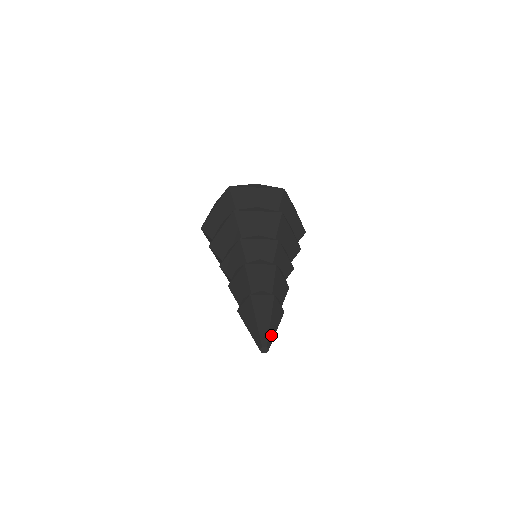
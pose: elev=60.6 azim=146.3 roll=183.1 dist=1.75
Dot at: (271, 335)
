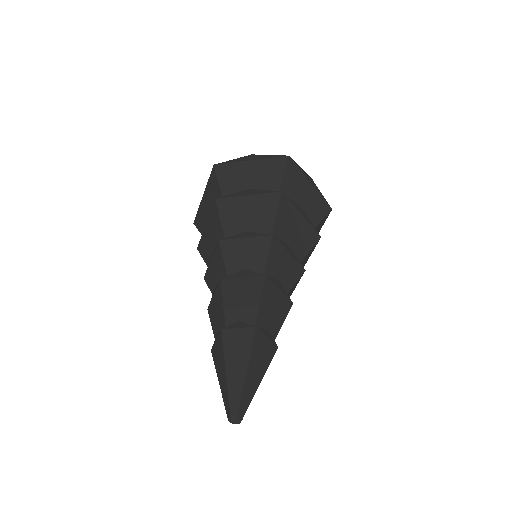
Dot at: (250, 402)
